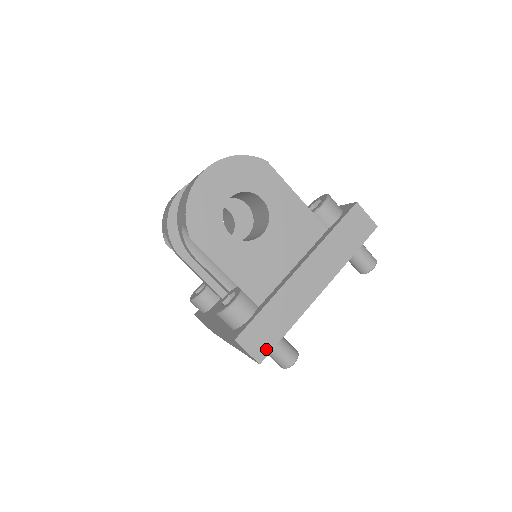
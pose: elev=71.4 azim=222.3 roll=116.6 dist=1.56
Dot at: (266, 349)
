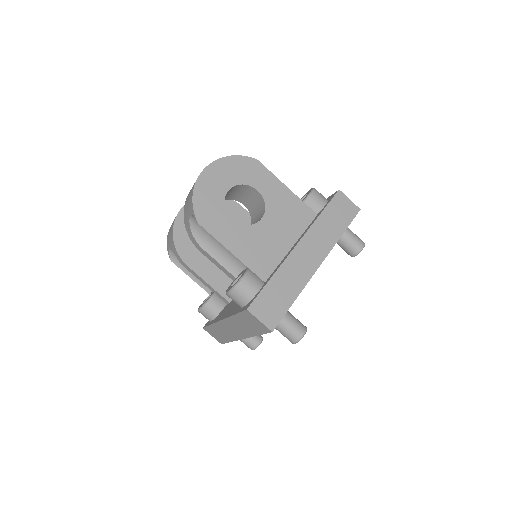
Dot at: (276, 318)
